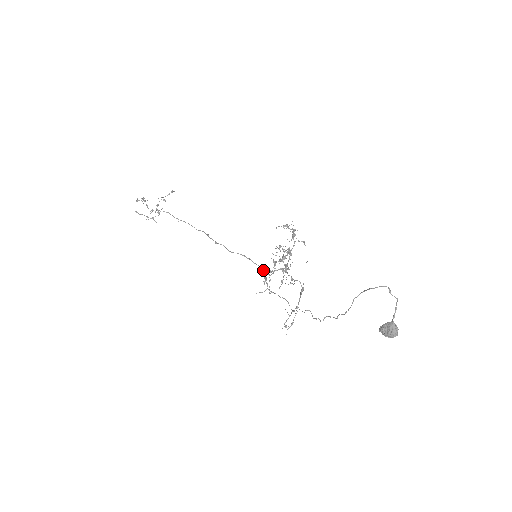
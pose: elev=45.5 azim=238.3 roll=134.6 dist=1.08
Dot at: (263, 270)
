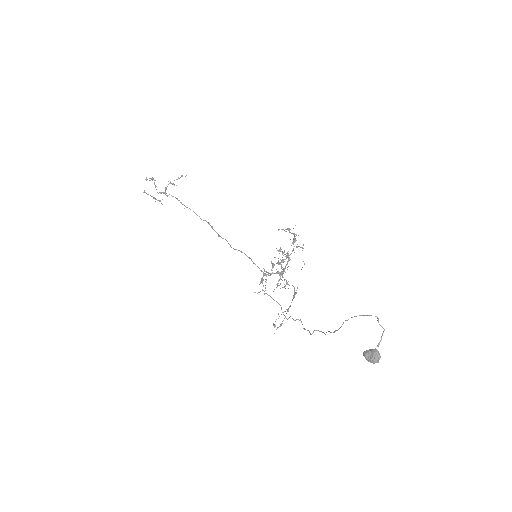
Dot at: (261, 271)
